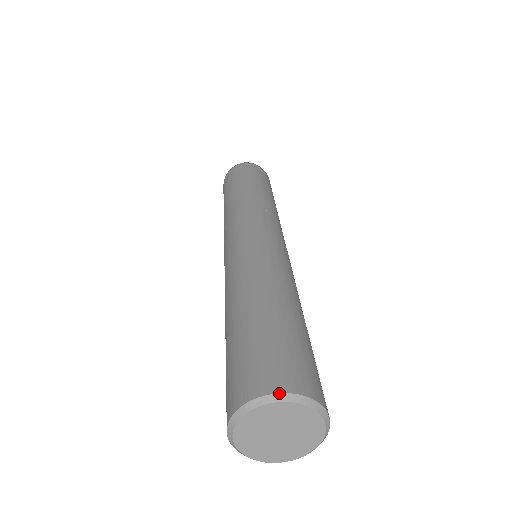
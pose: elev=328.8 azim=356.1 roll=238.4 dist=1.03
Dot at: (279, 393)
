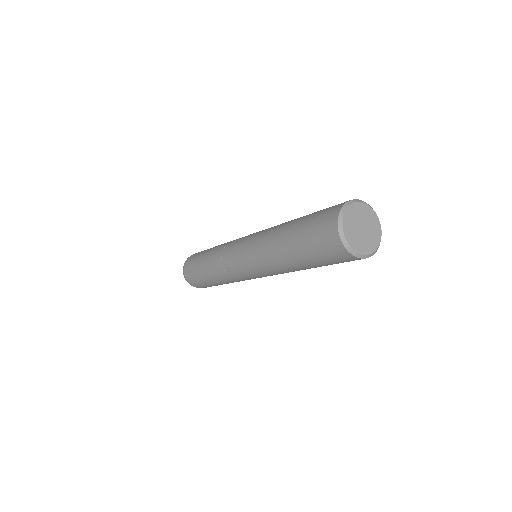
Dot at: (349, 201)
